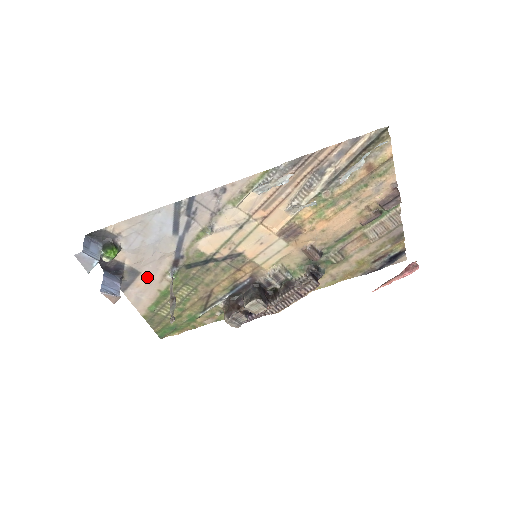
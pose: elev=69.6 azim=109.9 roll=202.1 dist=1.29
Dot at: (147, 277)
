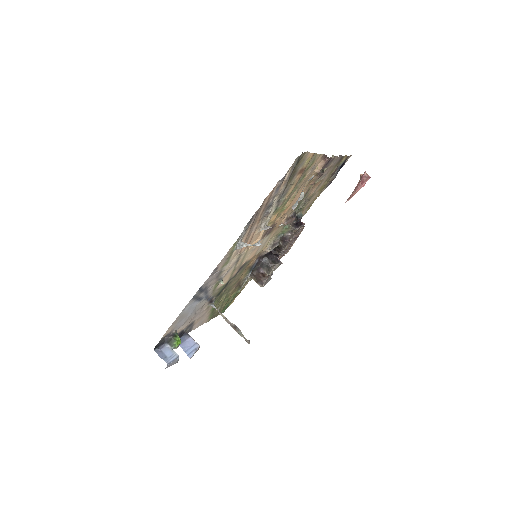
Dot at: (199, 318)
